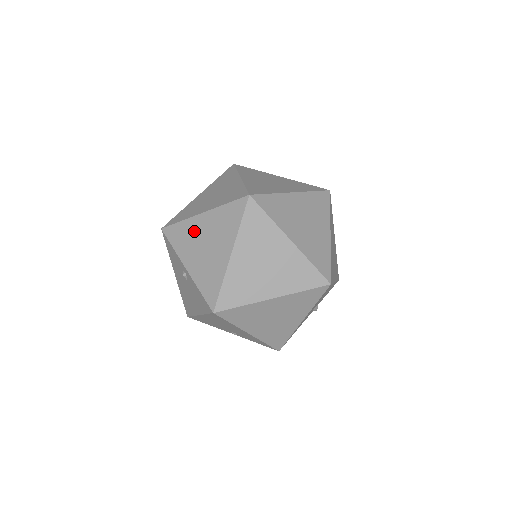
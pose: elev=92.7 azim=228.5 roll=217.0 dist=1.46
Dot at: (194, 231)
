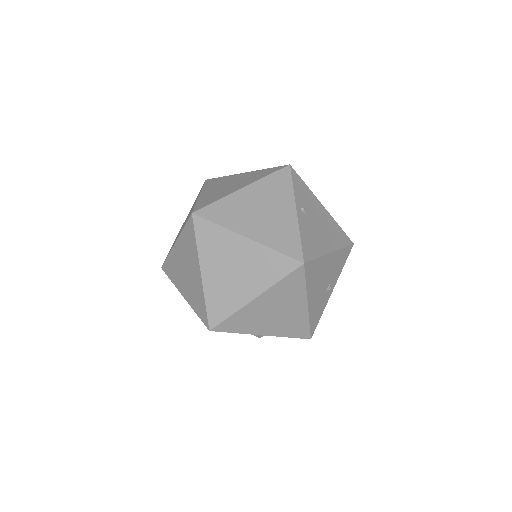
Dot at: occluded
